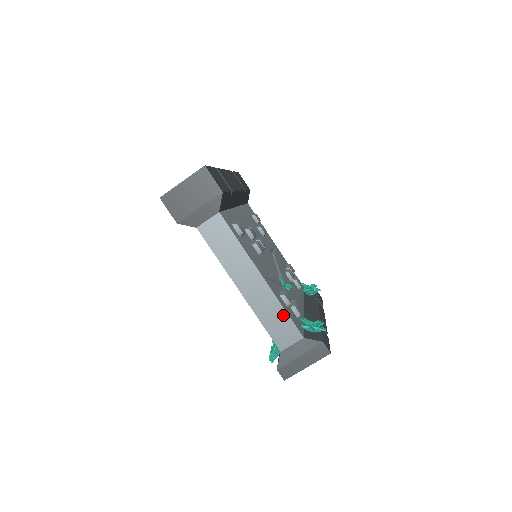
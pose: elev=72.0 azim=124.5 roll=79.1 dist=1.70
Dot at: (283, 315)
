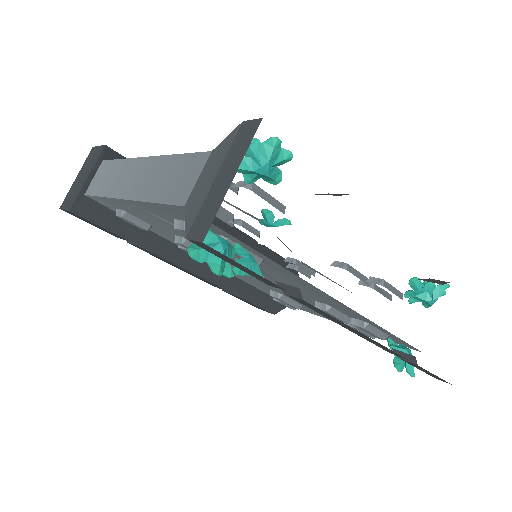
Dot at: (176, 162)
